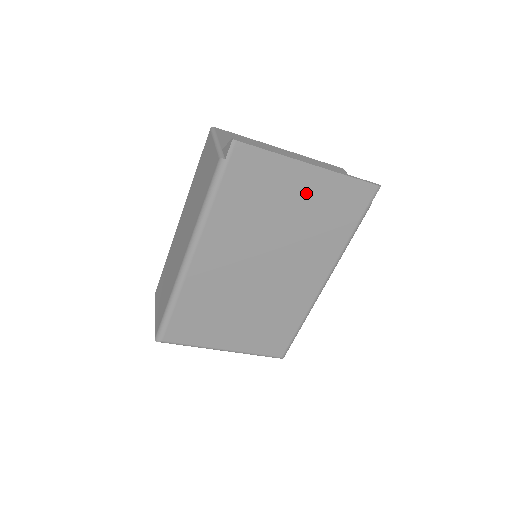
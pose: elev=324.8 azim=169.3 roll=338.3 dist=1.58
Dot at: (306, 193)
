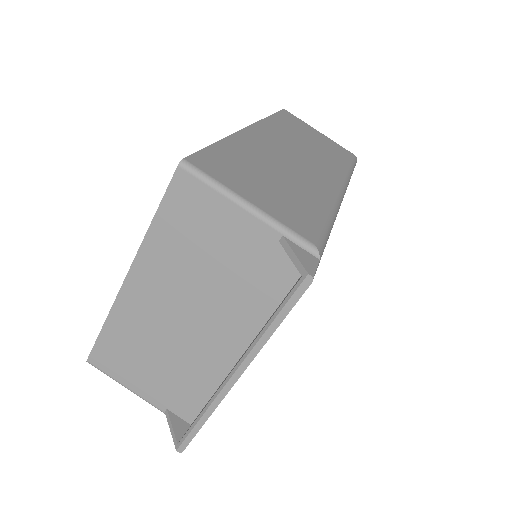
Dot at: occluded
